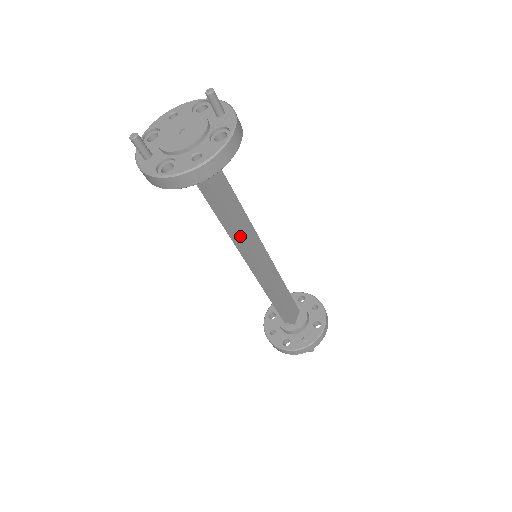
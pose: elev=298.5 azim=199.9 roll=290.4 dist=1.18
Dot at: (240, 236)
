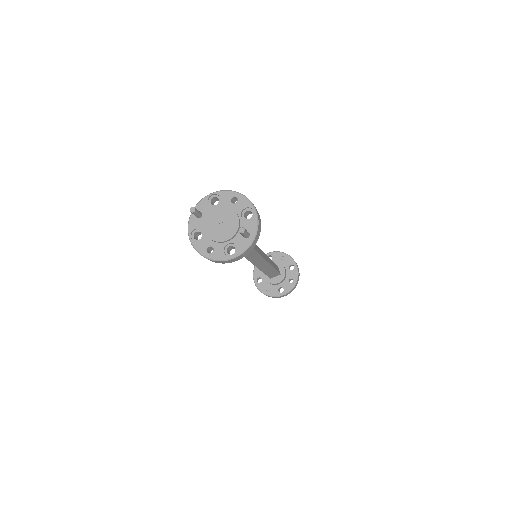
Dot at: occluded
